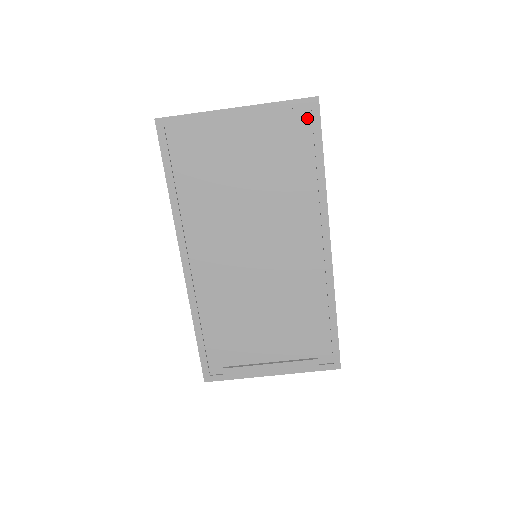
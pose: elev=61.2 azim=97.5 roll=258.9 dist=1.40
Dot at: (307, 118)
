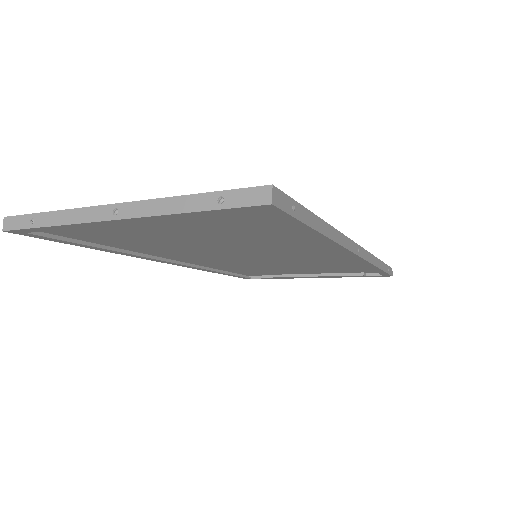
Dot at: occluded
